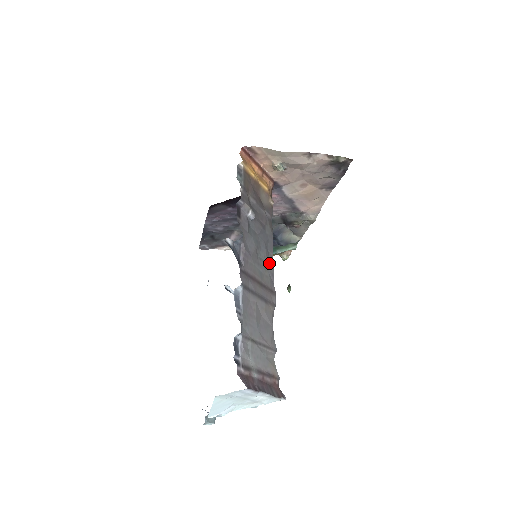
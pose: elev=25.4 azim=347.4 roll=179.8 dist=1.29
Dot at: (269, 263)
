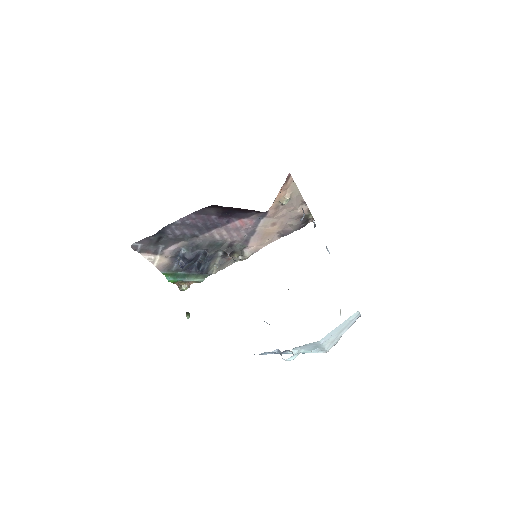
Dot at: occluded
